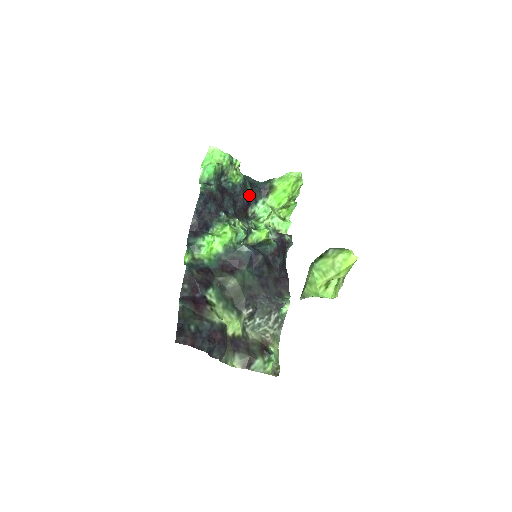
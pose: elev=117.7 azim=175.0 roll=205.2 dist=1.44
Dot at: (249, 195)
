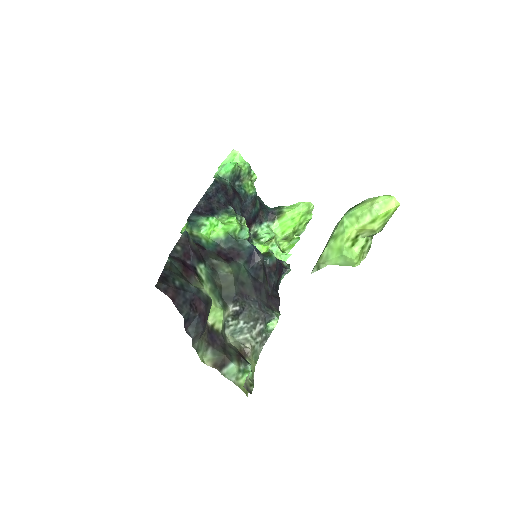
Dot at: (256, 212)
